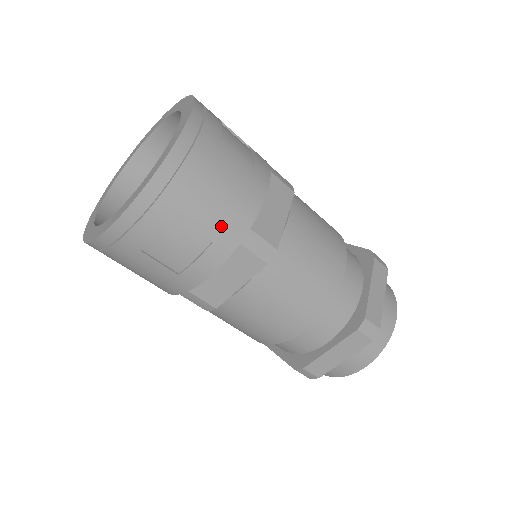
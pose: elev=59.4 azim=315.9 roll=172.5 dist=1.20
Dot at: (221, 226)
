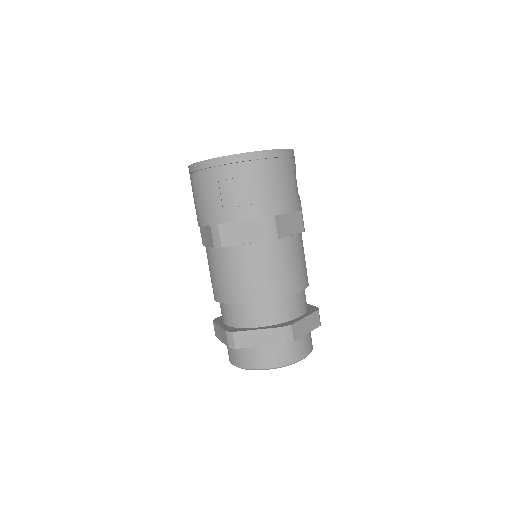
Dot at: (264, 201)
